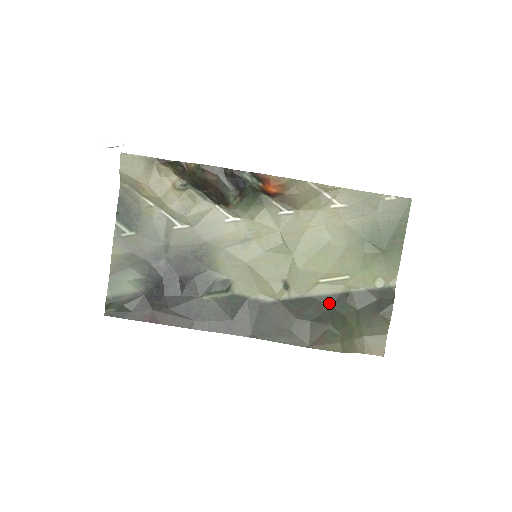
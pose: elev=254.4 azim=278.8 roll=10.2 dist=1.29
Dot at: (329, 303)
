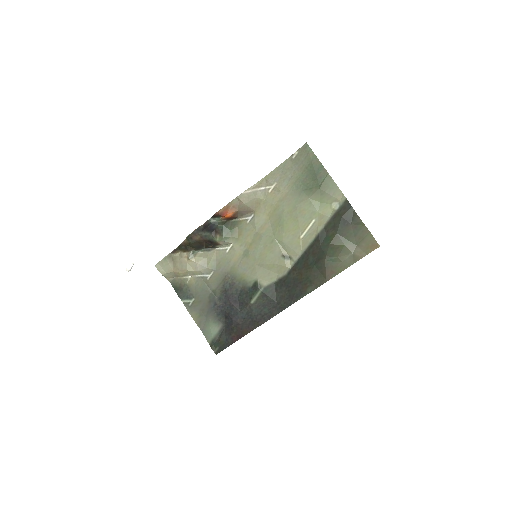
Dot at: (317, 245)
